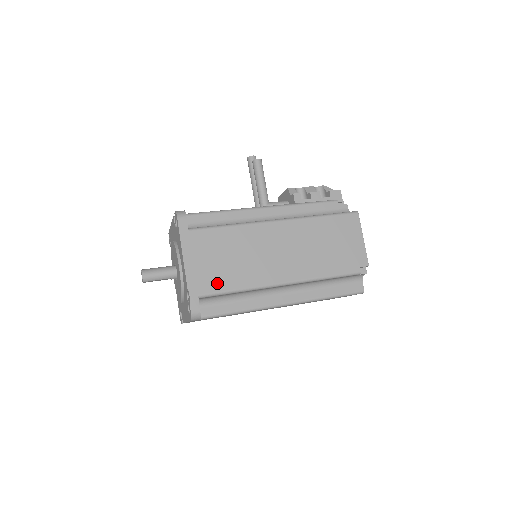
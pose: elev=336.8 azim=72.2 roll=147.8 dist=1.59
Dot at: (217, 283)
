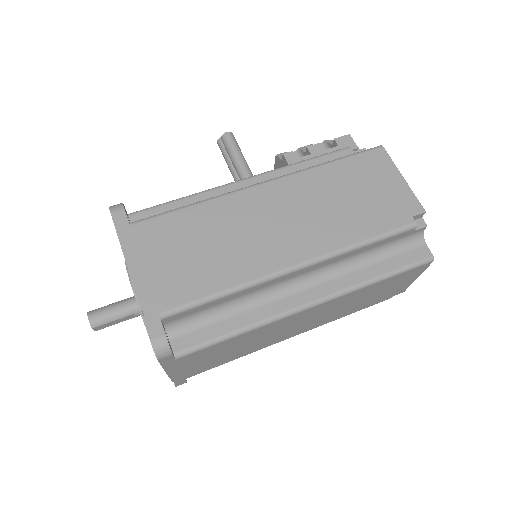
Dot at: (187, 289)
